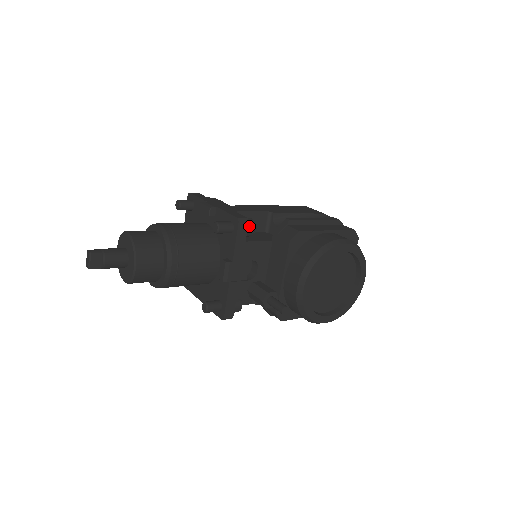
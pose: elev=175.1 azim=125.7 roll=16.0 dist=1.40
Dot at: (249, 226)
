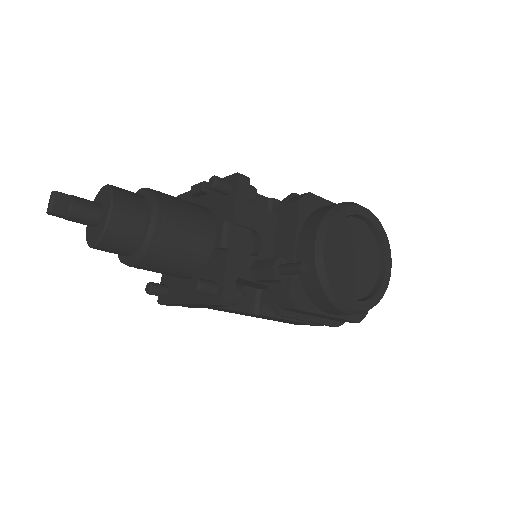
Dot at: (250, 188)
